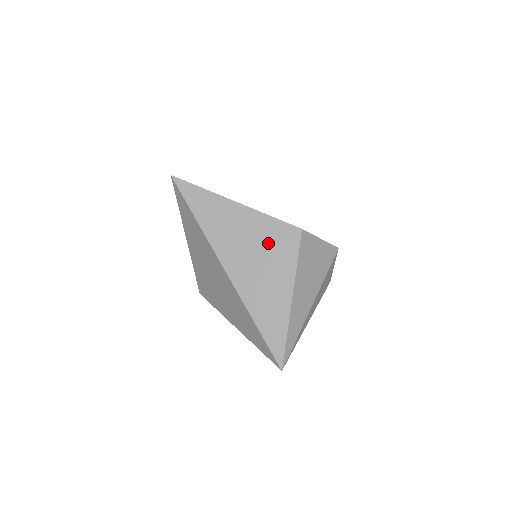
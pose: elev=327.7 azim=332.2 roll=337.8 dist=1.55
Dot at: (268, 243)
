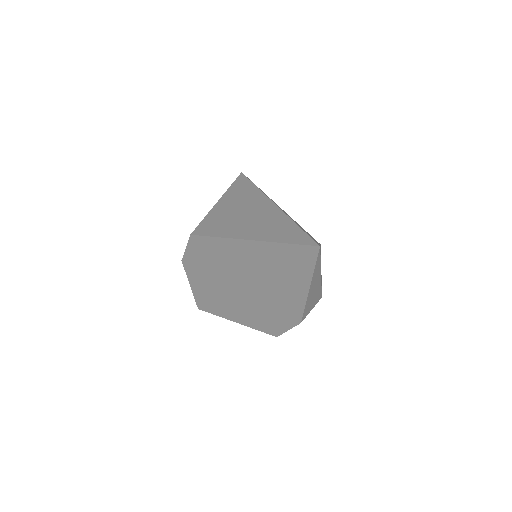
Dot at: occluded
